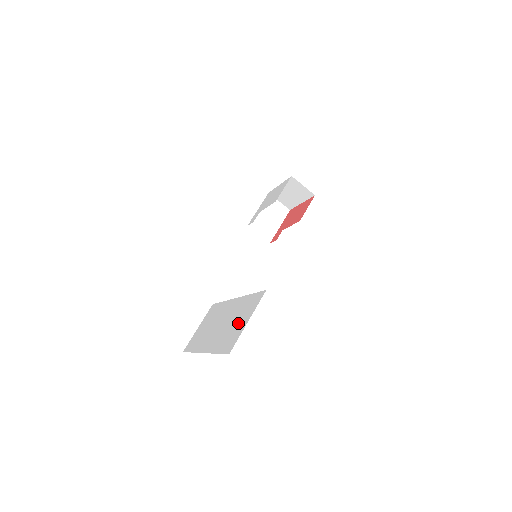
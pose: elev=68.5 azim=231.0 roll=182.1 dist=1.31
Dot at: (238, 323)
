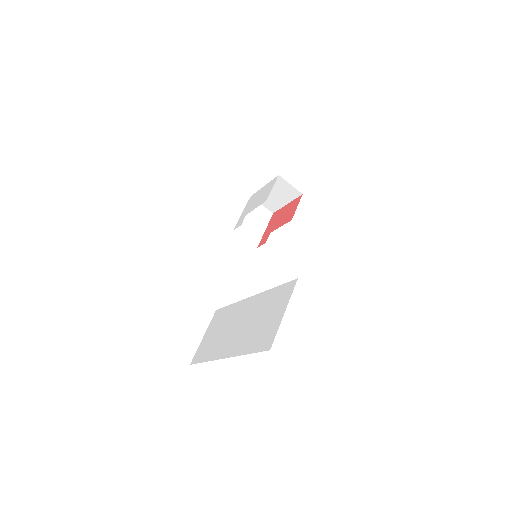
Dot at: (269, 318)
